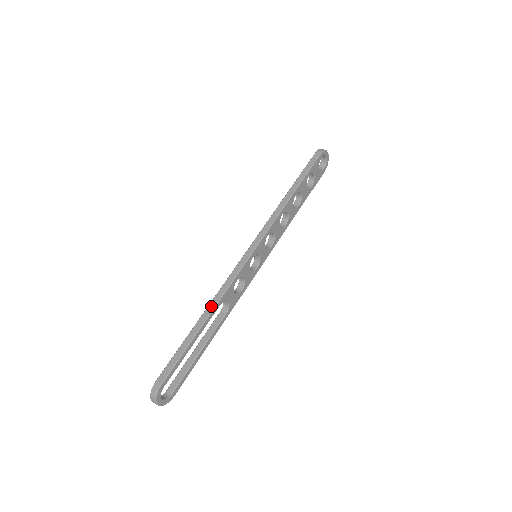
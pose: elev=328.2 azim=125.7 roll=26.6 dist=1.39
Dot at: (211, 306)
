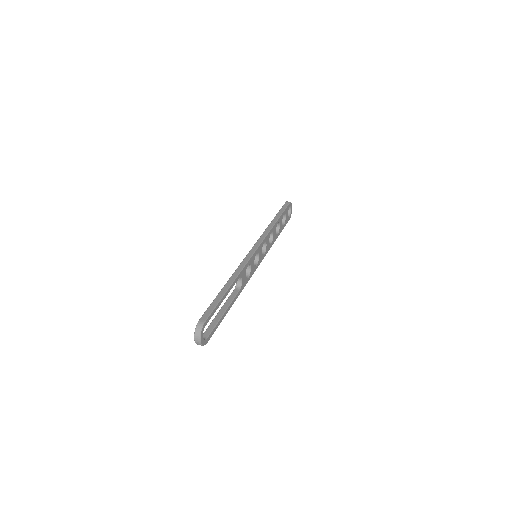
Dot at: (234, 276)
